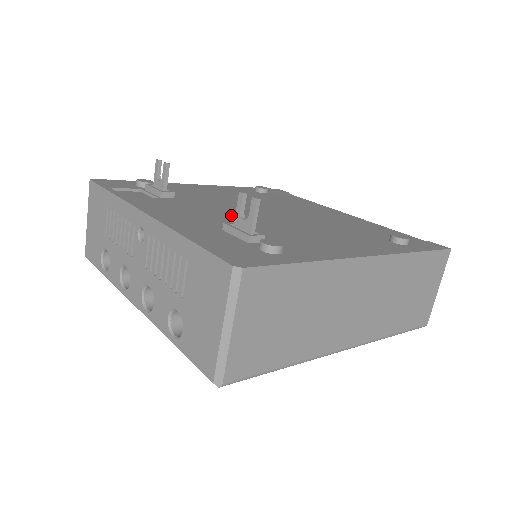
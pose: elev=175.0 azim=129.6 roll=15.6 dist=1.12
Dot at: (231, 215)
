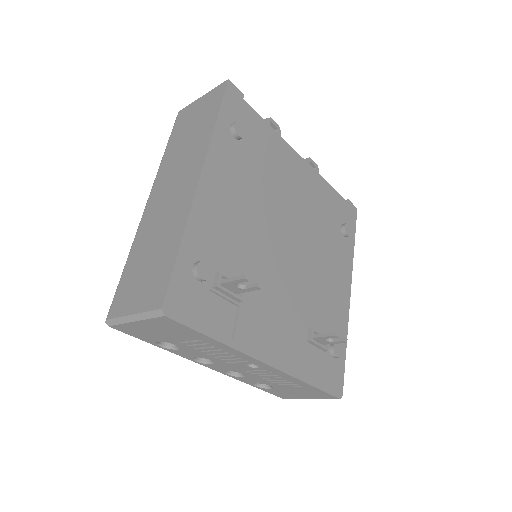
Dot at: (287, 292)
